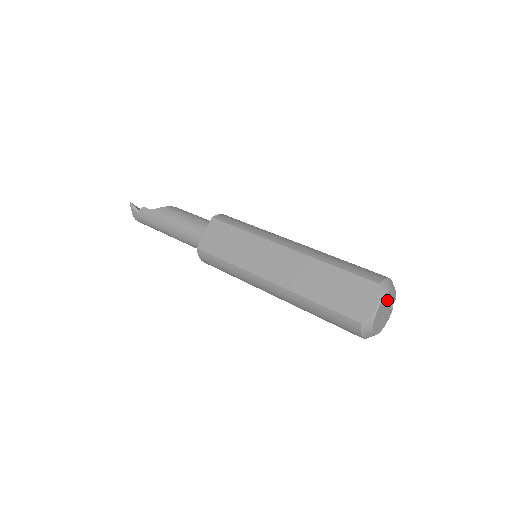
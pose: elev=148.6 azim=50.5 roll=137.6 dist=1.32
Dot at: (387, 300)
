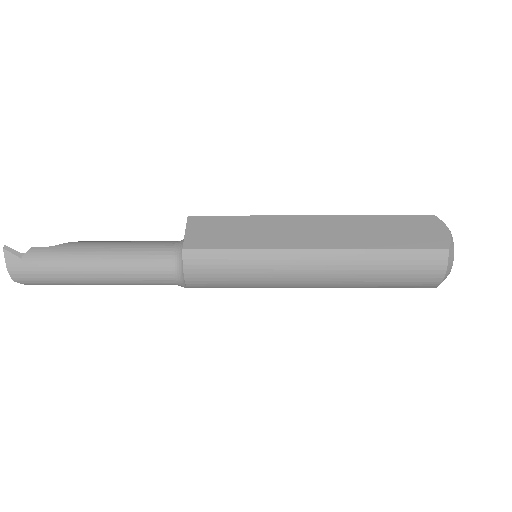
Dot at: occluded
